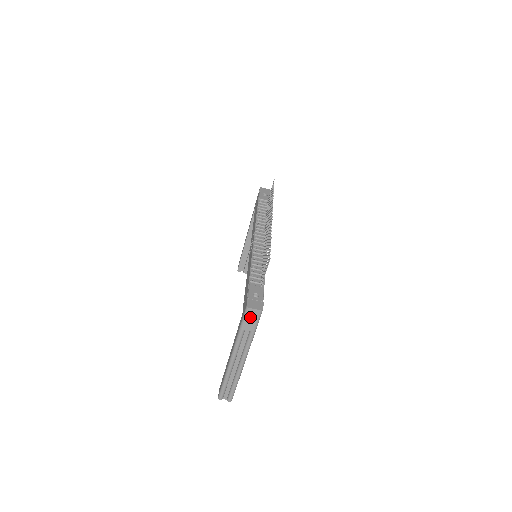
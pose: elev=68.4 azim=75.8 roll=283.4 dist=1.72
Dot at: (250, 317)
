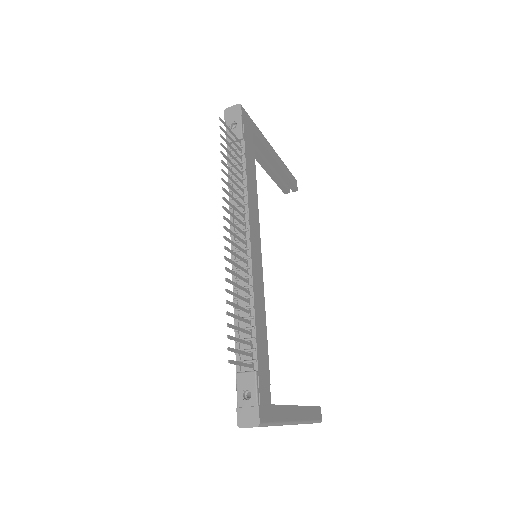
Dot at: occluded
